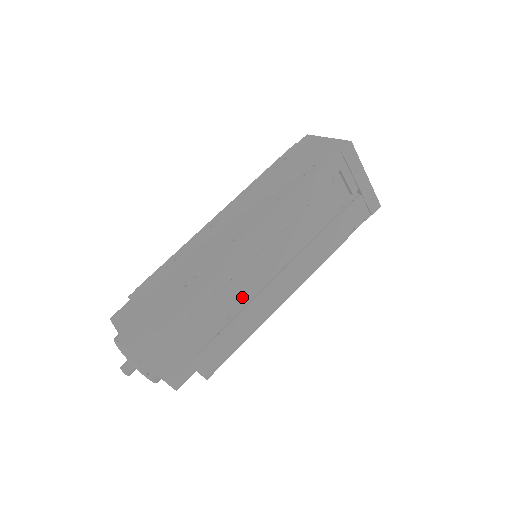
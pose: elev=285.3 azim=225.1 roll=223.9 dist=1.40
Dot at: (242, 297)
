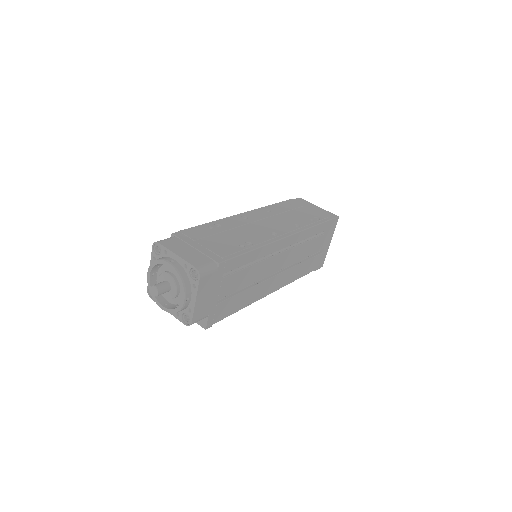
Dot at: (257, 277)
